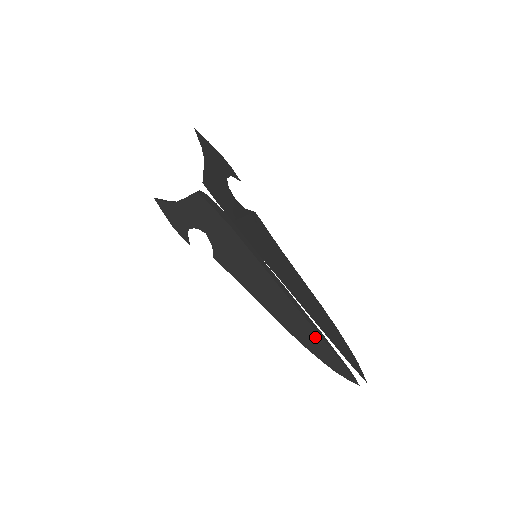
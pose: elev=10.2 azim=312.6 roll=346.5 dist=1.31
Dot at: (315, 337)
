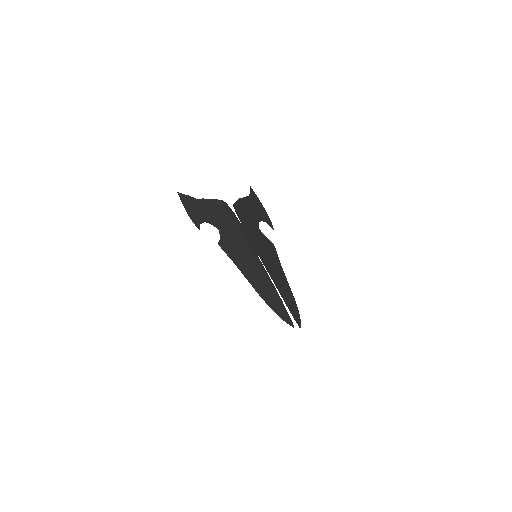
Dot at: (277, 302)
